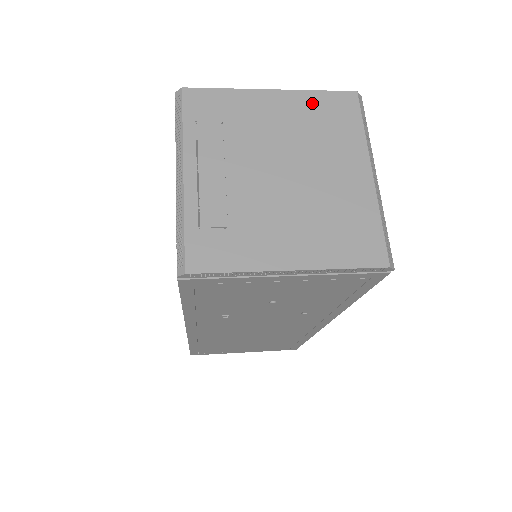
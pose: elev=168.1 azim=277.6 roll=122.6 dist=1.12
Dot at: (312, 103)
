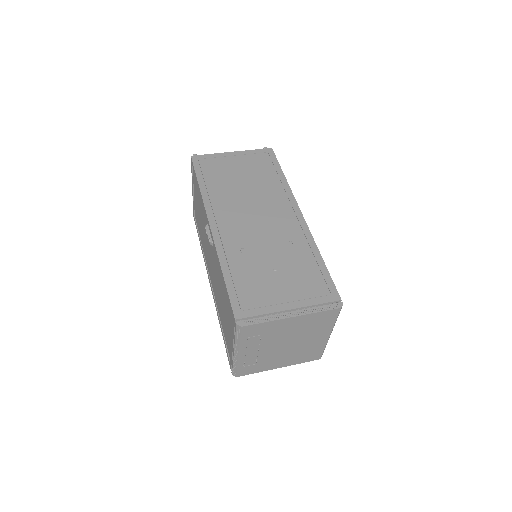
Dot at: (313, 318)
